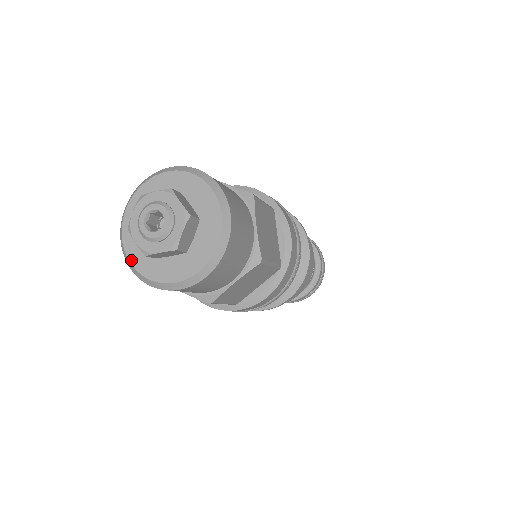
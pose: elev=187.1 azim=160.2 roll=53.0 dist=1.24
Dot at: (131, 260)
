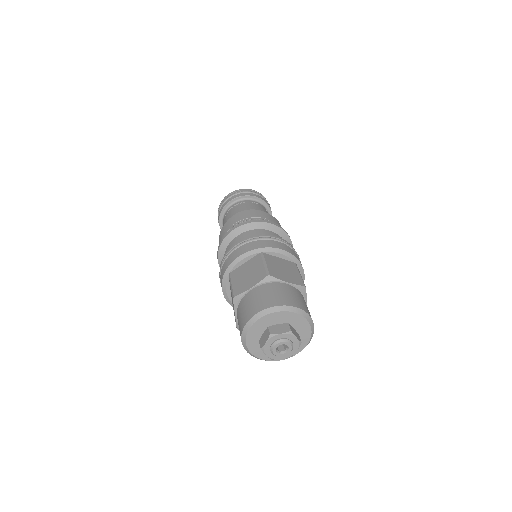
Dot at: (252, 353)
